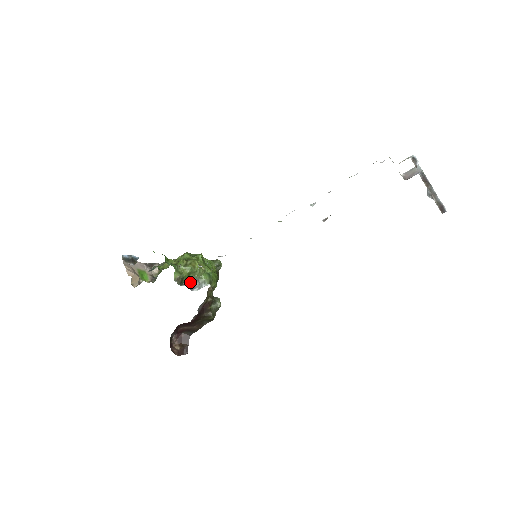
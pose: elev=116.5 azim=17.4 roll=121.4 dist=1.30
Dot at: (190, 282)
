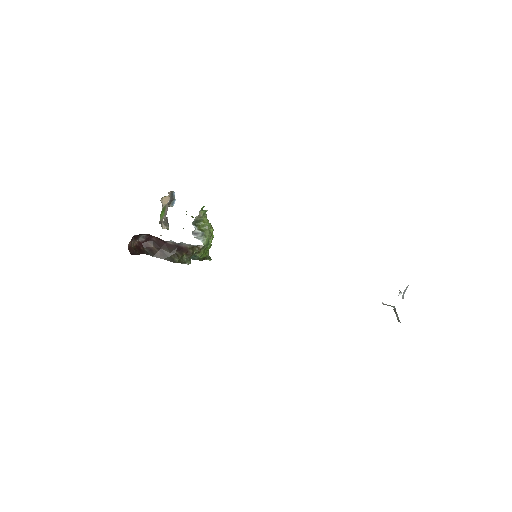
Dot at: (198, 229)
